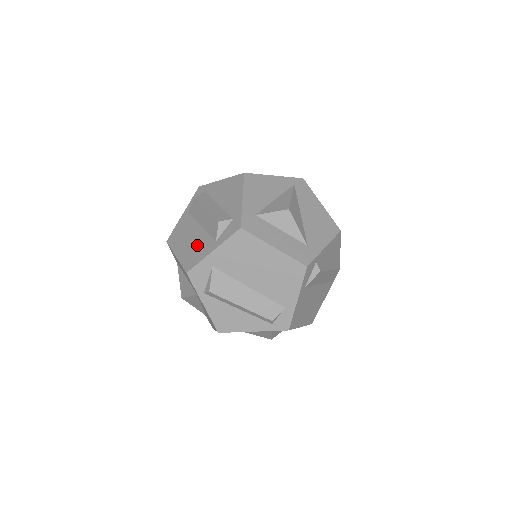
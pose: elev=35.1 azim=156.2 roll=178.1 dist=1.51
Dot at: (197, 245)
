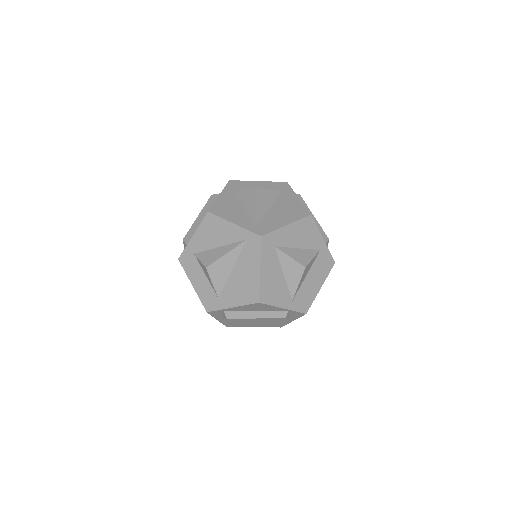
Dot at: occluded
